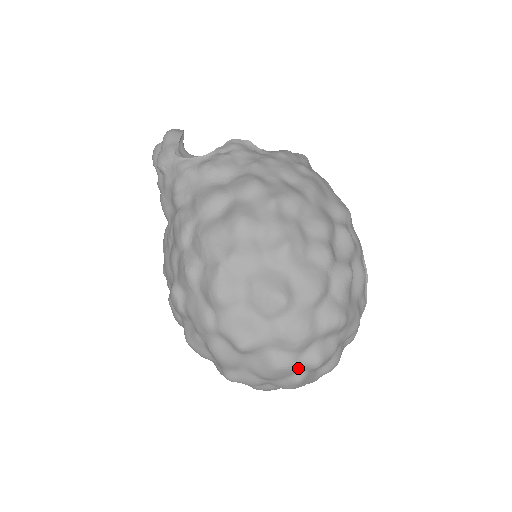
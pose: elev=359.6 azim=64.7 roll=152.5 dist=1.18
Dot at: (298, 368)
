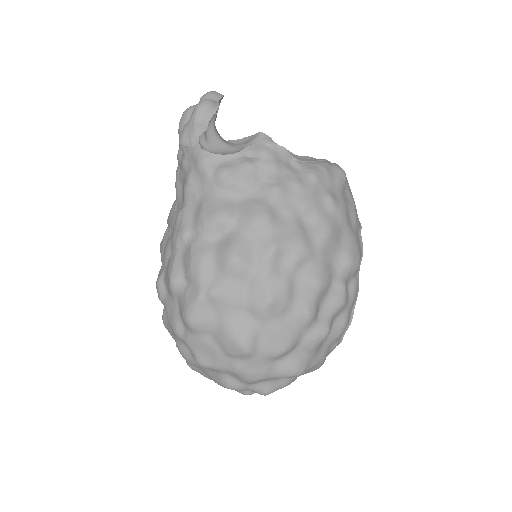
Dot at: (247, 389)
